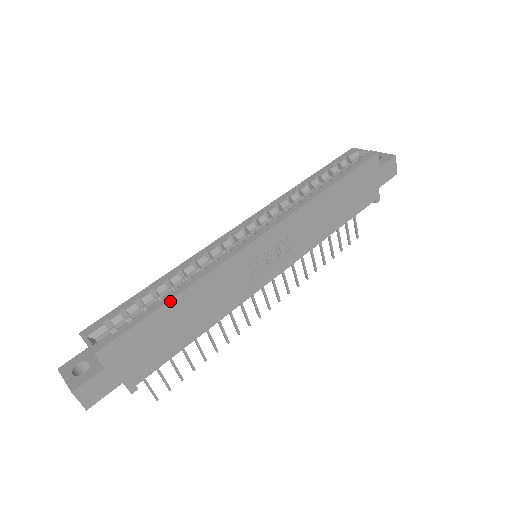
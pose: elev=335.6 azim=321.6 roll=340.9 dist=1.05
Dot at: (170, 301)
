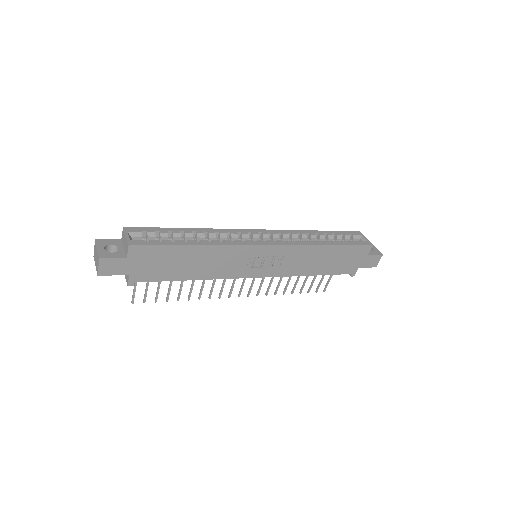
Dot at: (191, 246)
